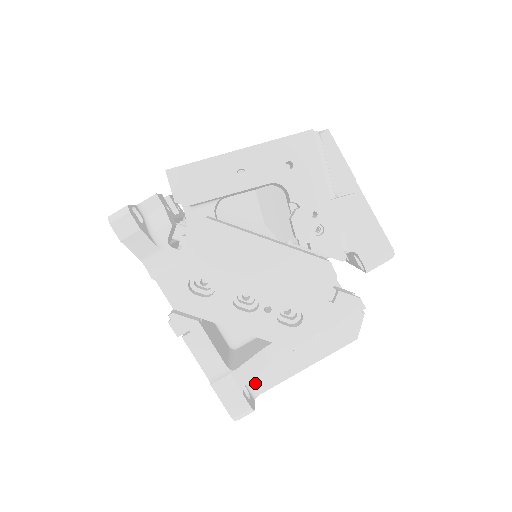
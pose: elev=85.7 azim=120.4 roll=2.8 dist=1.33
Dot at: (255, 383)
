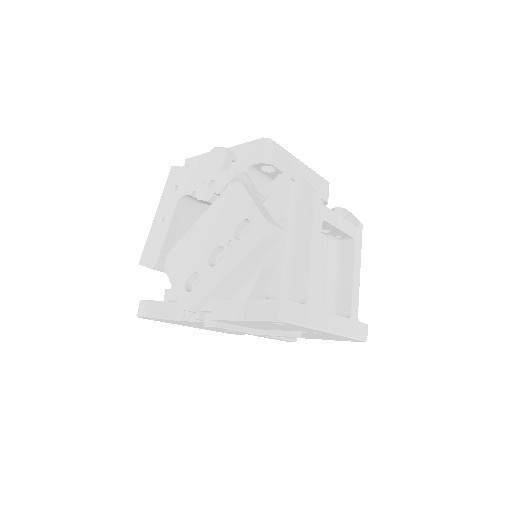
Dot at: (296, 297)
